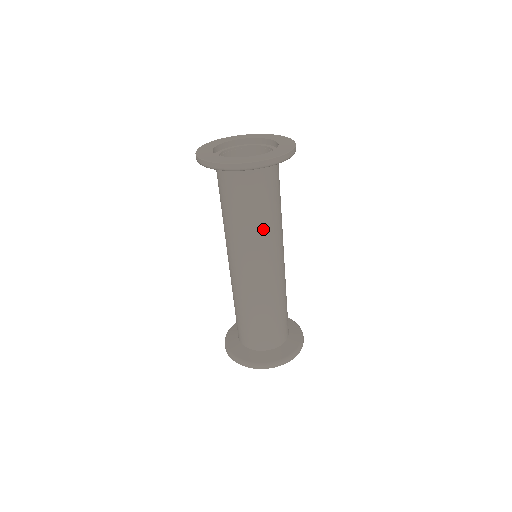
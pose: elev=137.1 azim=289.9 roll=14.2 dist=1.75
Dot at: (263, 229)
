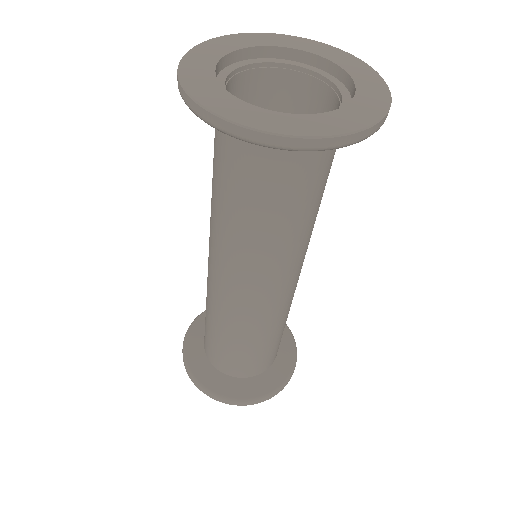
Dot at: (237, 232)
